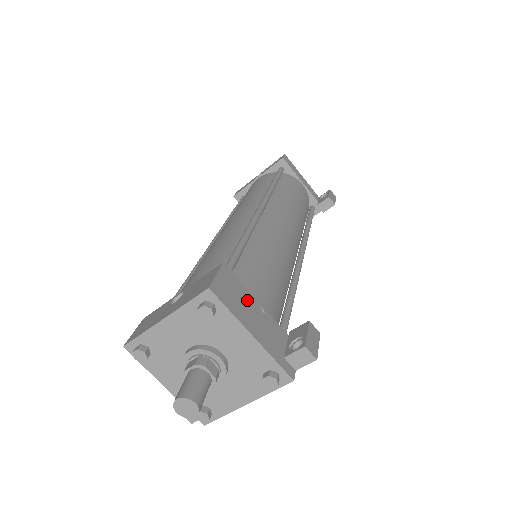
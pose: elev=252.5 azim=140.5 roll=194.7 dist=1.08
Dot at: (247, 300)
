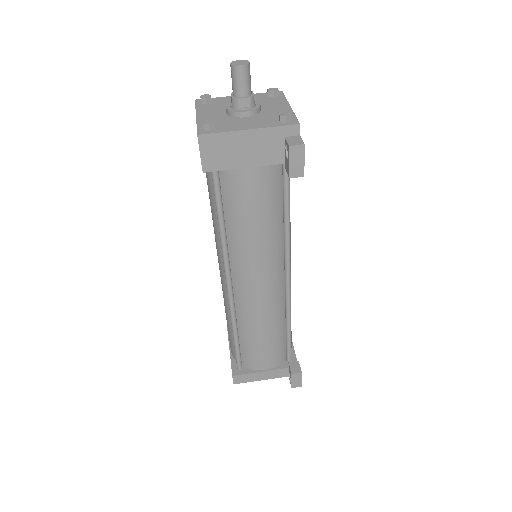
Dot at: occluded
